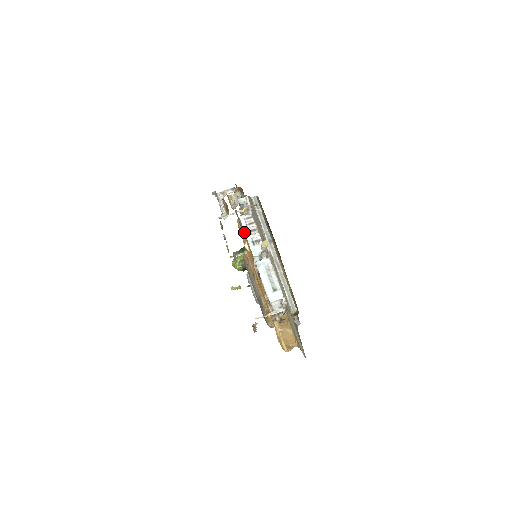
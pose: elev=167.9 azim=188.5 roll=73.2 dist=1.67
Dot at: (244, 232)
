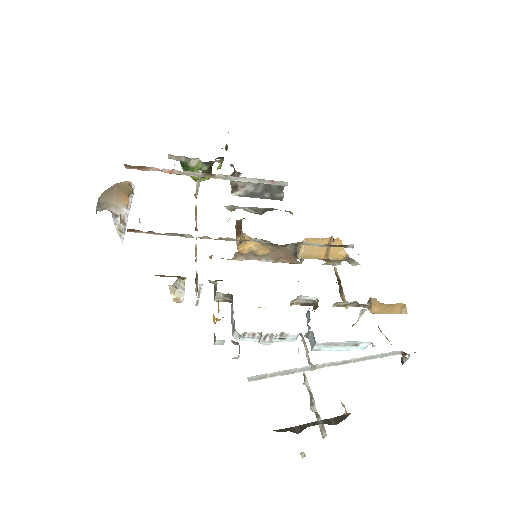
Dot at: occluded
